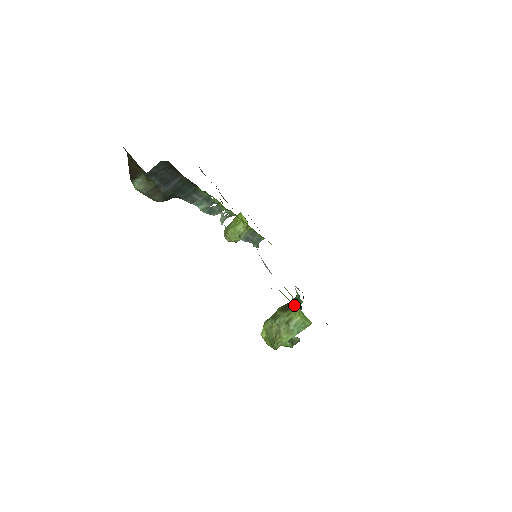
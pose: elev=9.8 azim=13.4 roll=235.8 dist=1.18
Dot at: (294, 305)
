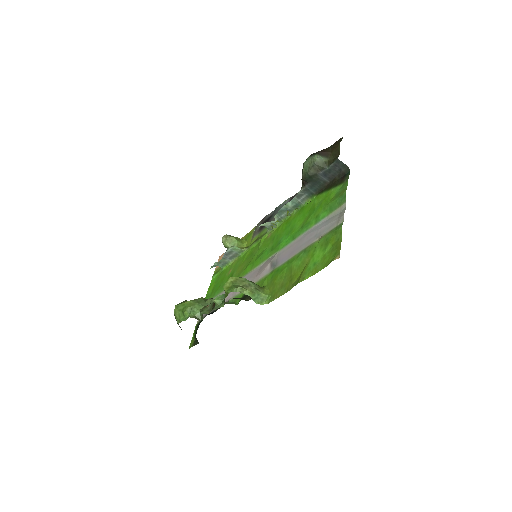
Dot at: (266, 289)
